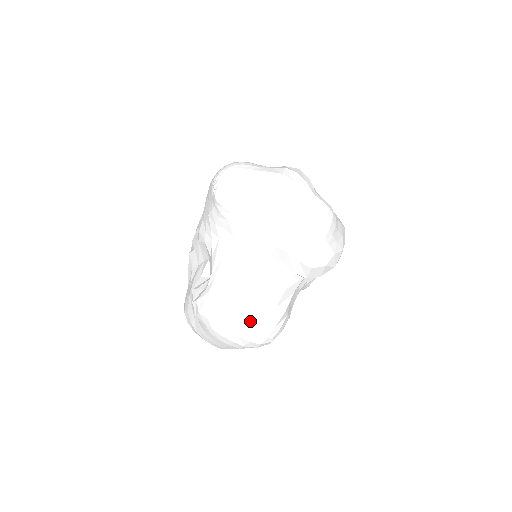
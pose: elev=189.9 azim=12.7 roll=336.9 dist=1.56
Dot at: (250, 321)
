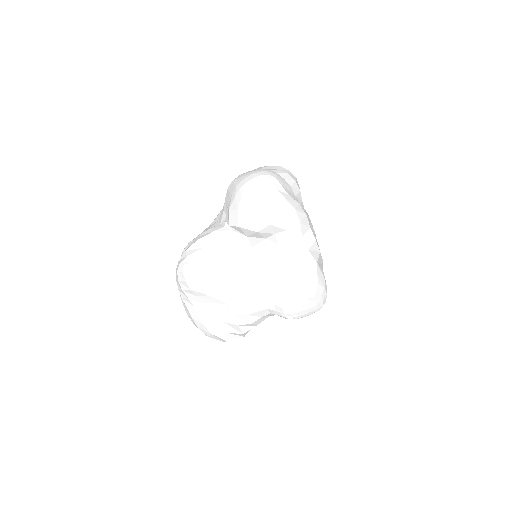
Dot at: occluded
